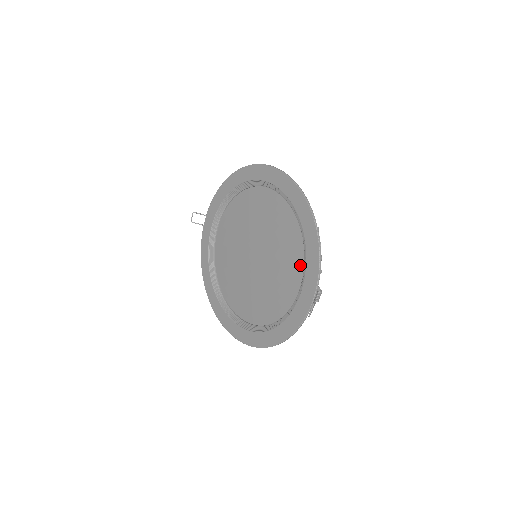
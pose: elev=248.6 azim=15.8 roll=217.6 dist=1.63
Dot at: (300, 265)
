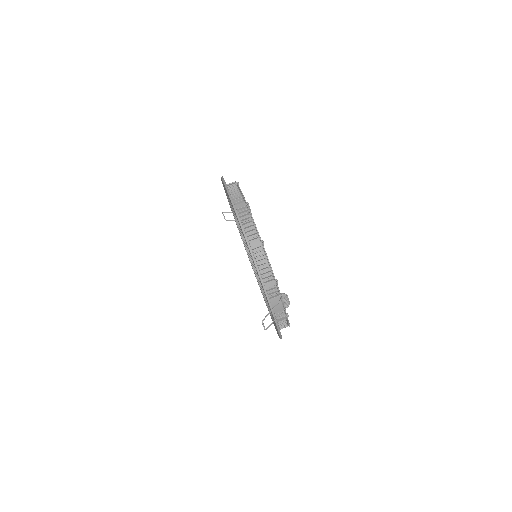
Dot at: occluded
